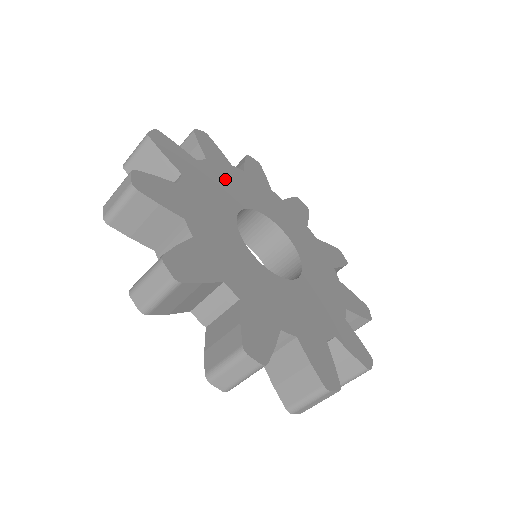
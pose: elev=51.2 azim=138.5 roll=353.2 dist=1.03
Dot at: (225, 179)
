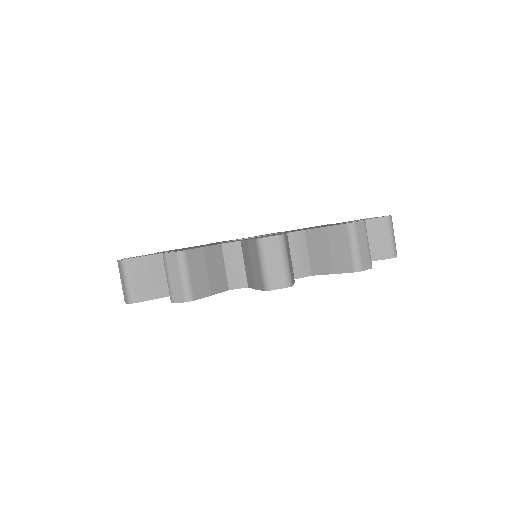
Dot at: occluded
